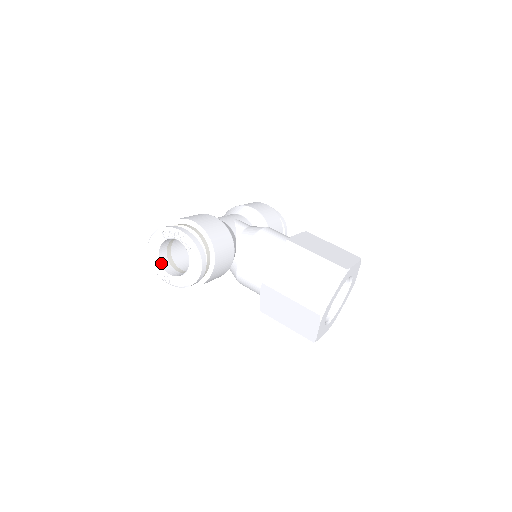
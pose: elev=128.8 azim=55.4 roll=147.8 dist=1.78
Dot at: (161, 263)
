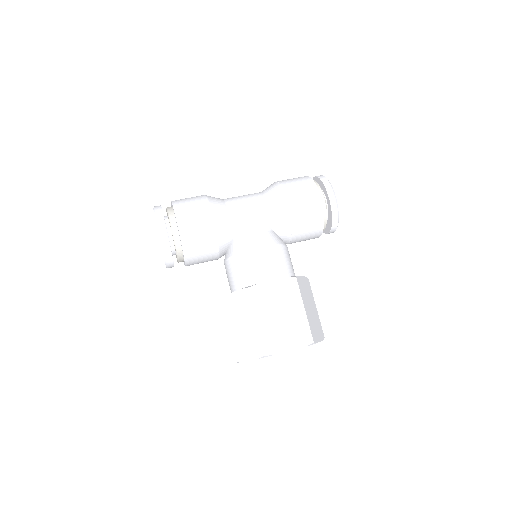
Dot at: occluded
